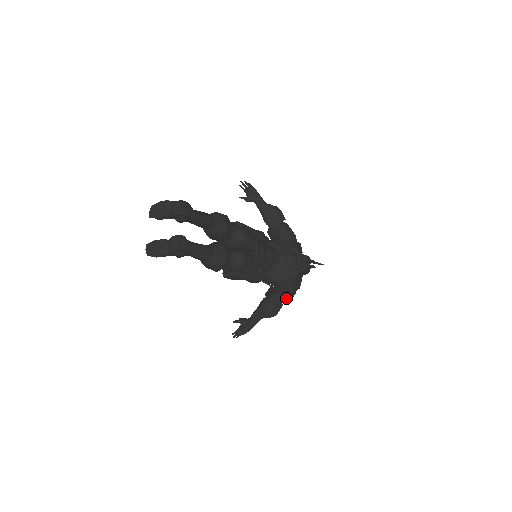
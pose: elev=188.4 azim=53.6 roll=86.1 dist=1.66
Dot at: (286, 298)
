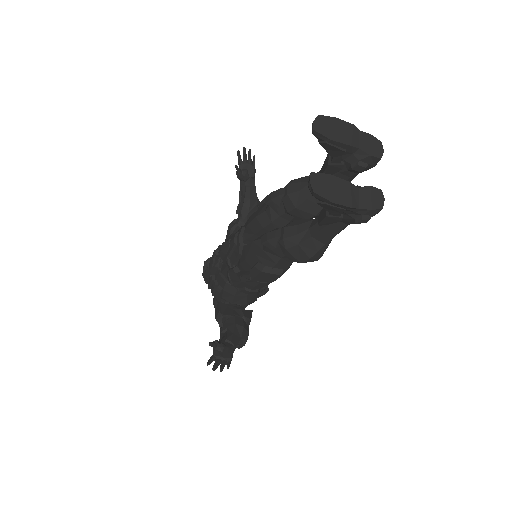
Dot at: occluded
